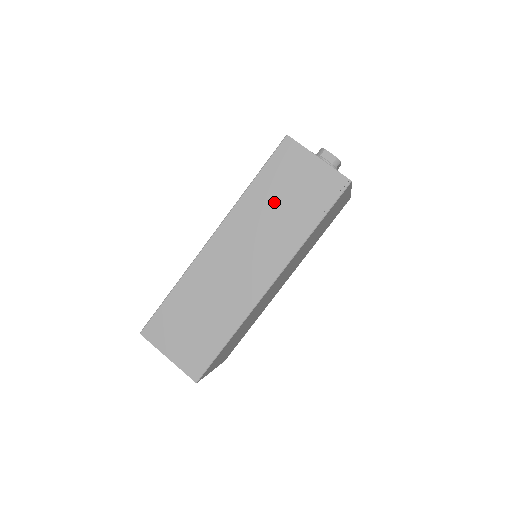
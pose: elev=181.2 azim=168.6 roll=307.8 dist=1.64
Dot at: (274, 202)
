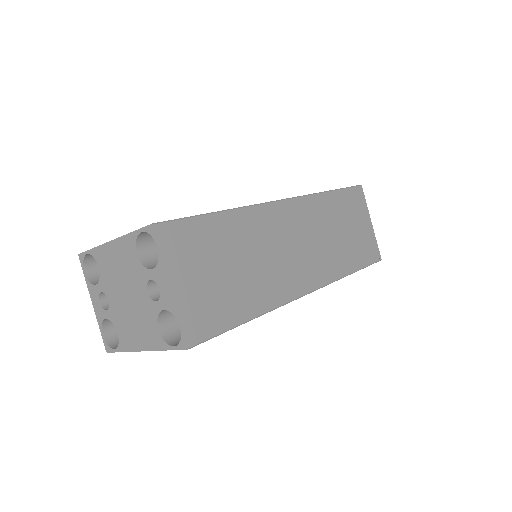
Dot at: (338, 223)
